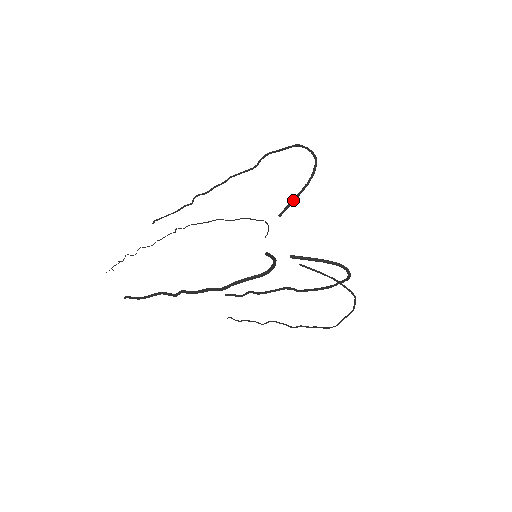
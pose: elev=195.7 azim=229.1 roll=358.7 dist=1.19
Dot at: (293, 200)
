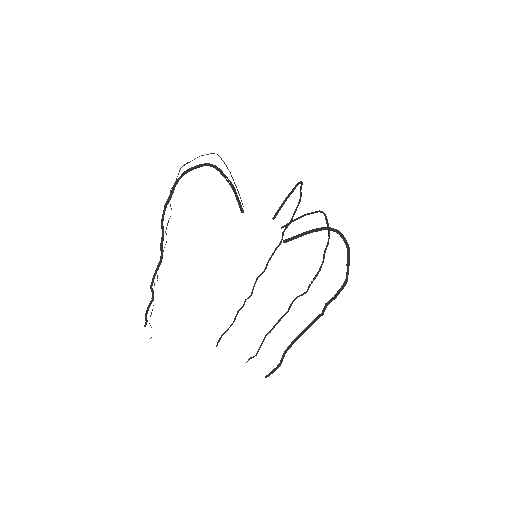
Dot at: (282, 204)
